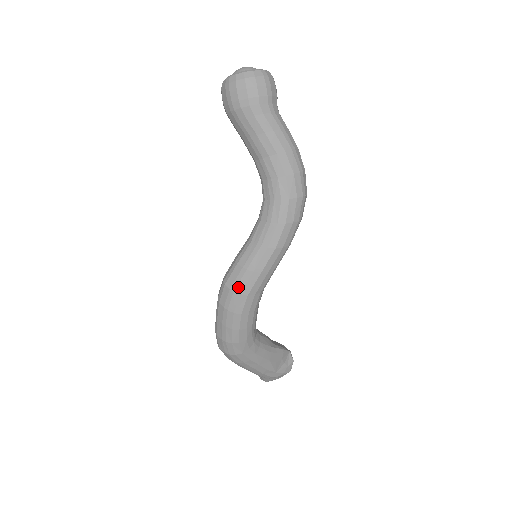
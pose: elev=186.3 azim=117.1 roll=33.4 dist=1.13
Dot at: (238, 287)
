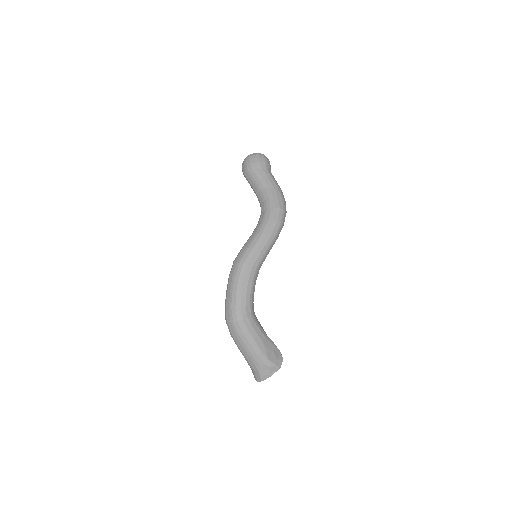
Dot at: (242, 260)
